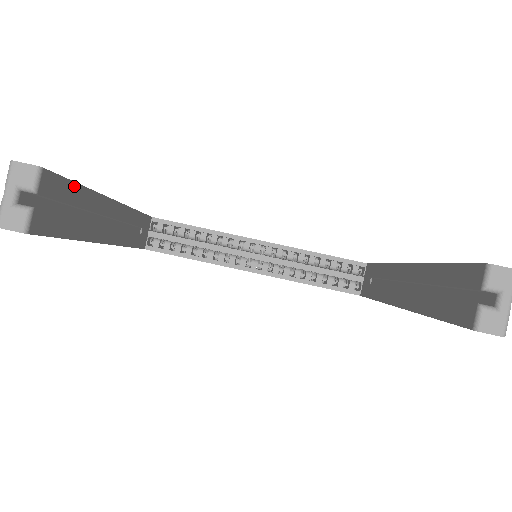
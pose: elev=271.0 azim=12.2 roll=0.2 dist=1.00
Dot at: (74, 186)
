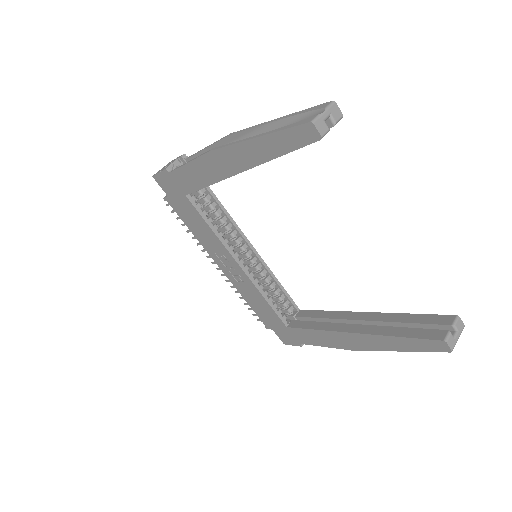
Dot at: occluded
